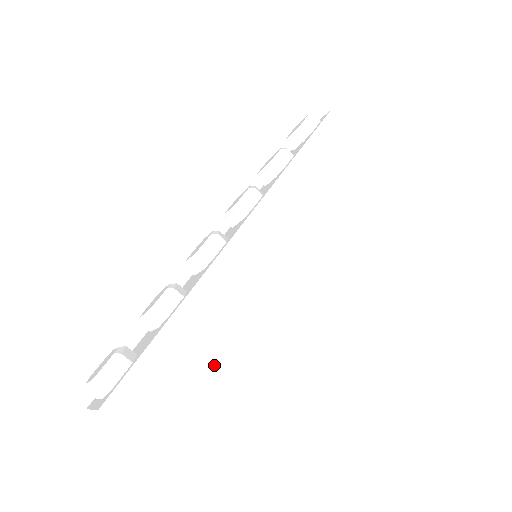
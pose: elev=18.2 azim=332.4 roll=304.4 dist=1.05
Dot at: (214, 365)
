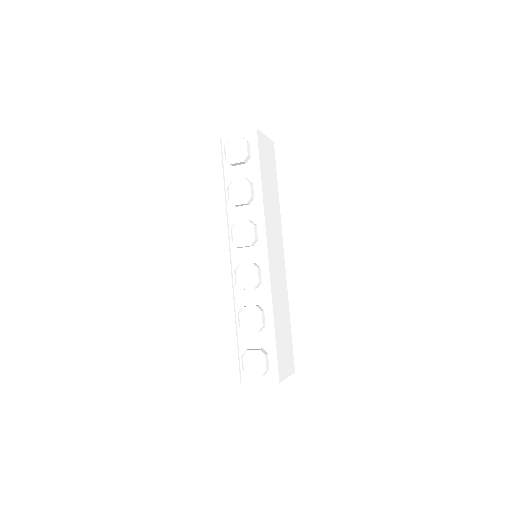
Dot at: (285, 327)
